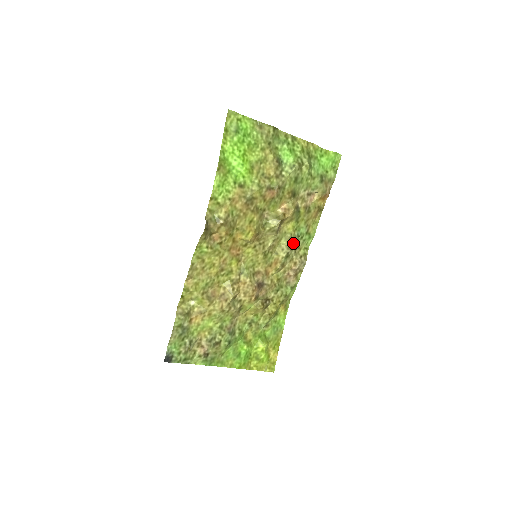
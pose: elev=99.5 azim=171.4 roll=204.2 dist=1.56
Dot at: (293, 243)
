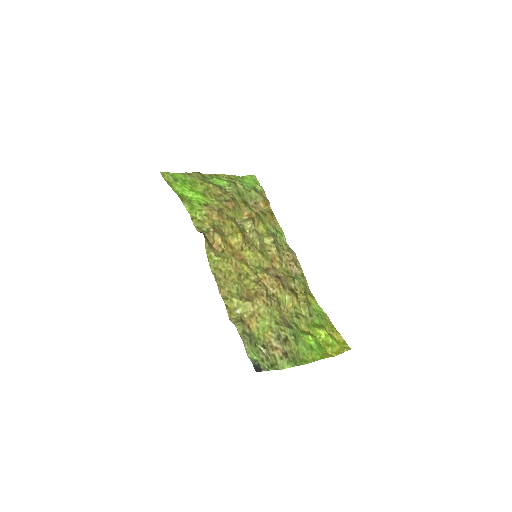
Dot at: (274, 238)
